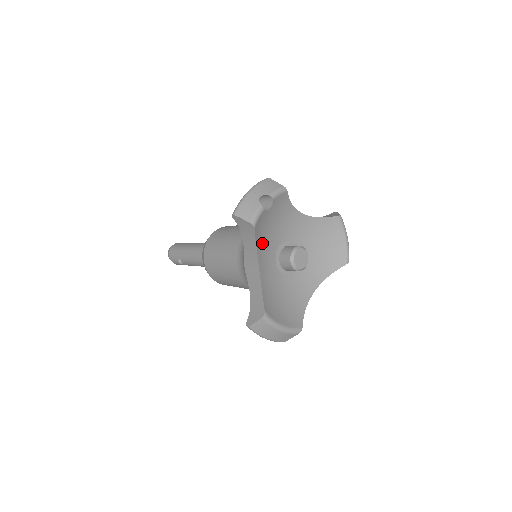
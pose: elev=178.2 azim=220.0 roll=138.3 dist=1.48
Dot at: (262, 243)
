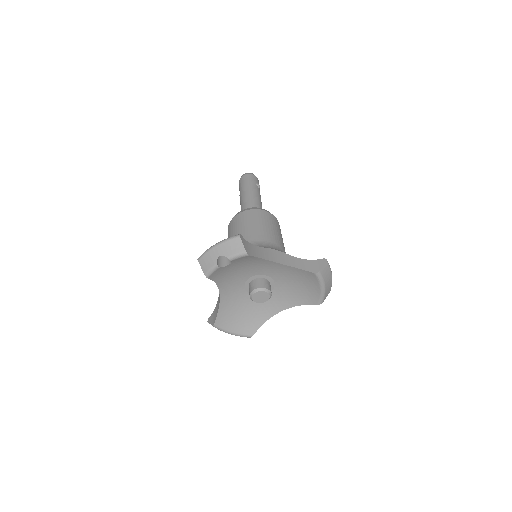
Dot at: (226, 279)
